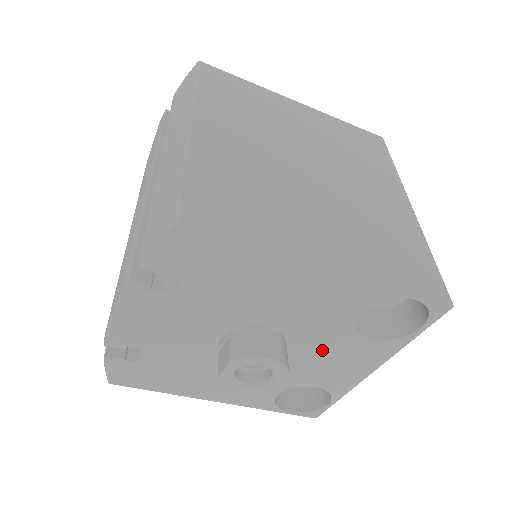
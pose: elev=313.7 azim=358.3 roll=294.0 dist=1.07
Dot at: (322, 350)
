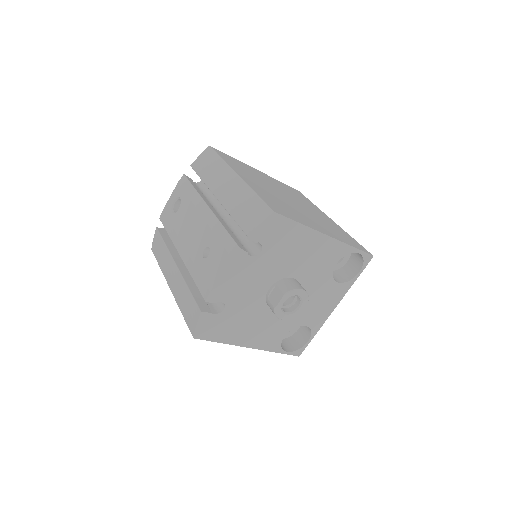
Dot at: (315, 293)
